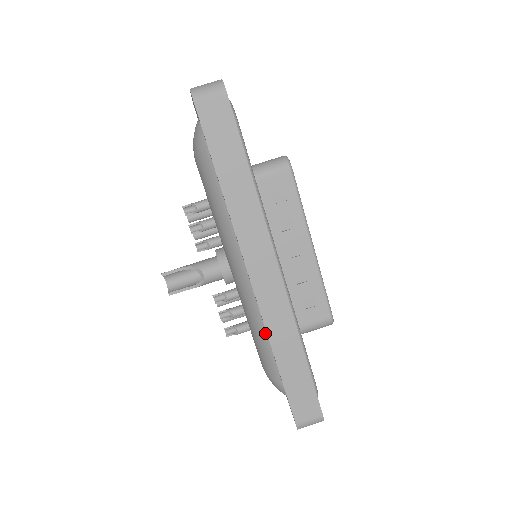
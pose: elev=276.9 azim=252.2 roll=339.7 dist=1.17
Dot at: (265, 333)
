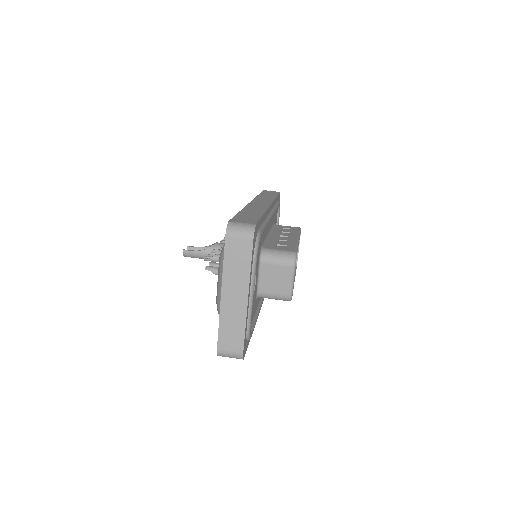
Dot at: occluded
